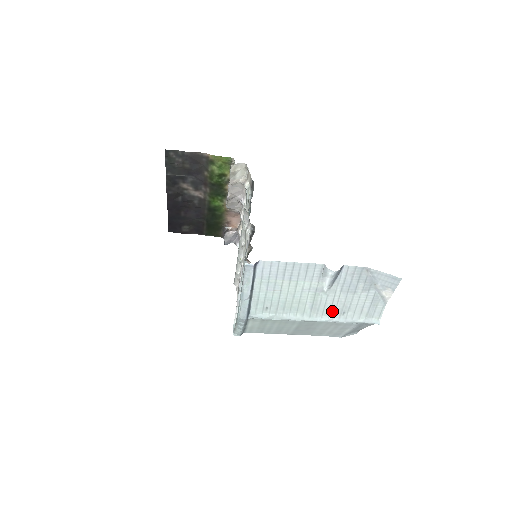
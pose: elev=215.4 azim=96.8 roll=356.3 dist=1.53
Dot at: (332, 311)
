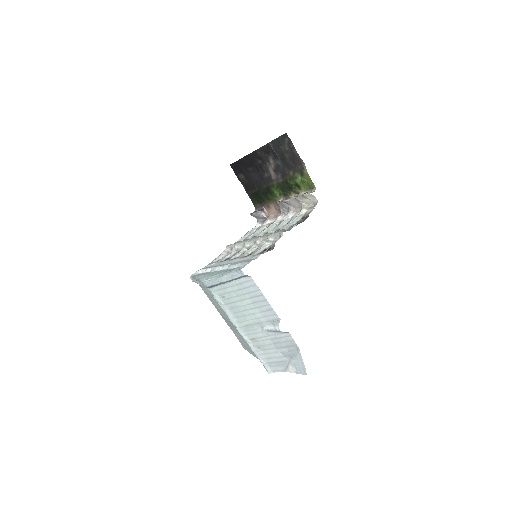
Dot at: (254, 340)
